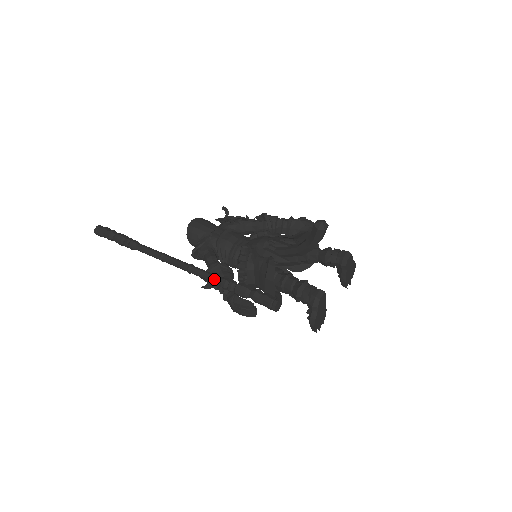
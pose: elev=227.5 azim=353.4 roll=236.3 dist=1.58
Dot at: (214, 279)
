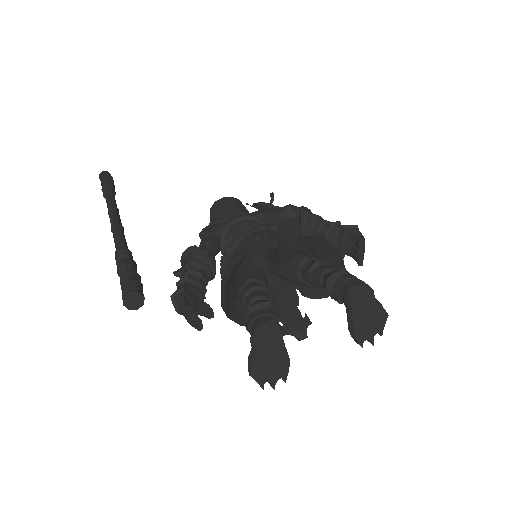
Dot at: (116, 245)
